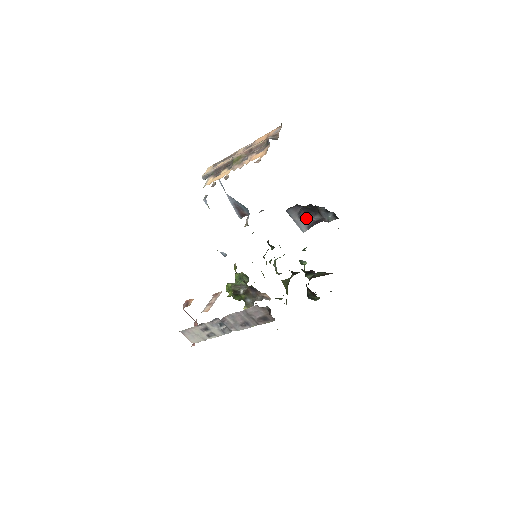
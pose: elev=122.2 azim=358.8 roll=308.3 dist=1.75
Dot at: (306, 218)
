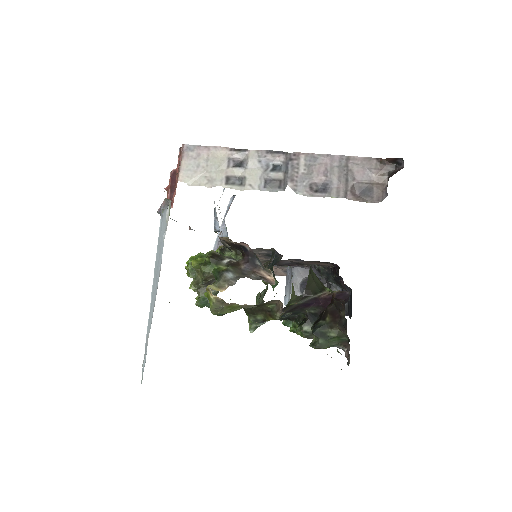
Dot at: occluded
